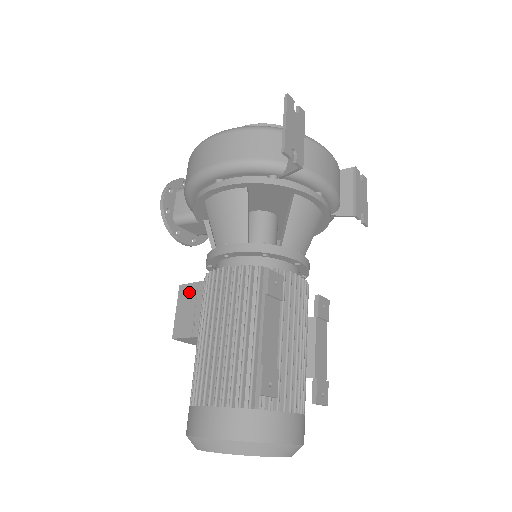
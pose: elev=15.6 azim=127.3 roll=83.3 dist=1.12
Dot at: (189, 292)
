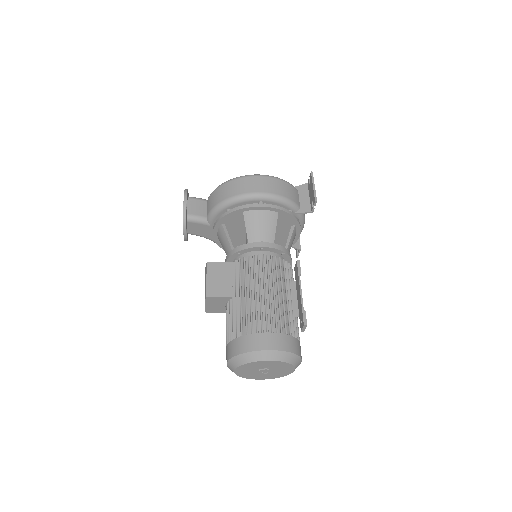
Dot at: (218, 268)
